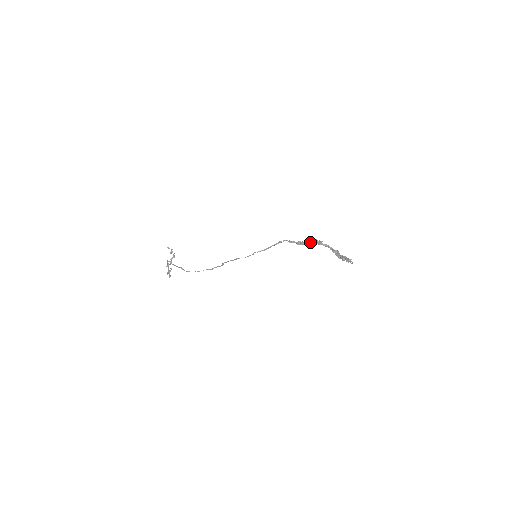
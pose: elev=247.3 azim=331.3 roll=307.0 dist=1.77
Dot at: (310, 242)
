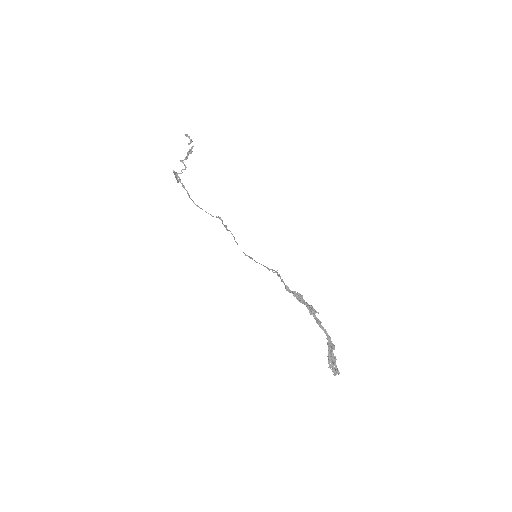
Dot at: (309, 310)
